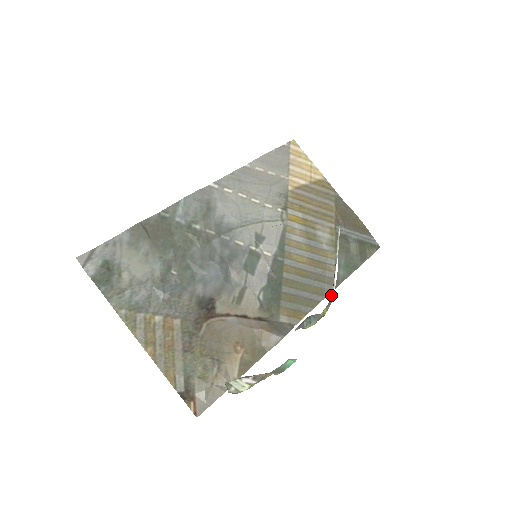
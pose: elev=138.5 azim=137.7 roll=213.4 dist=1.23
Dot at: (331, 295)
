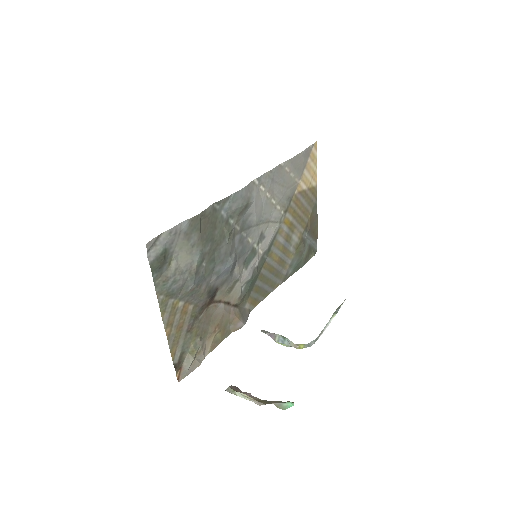
Dot at: (313, 341)
